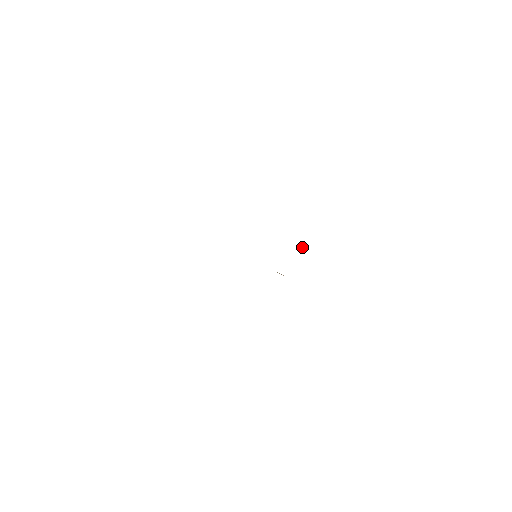
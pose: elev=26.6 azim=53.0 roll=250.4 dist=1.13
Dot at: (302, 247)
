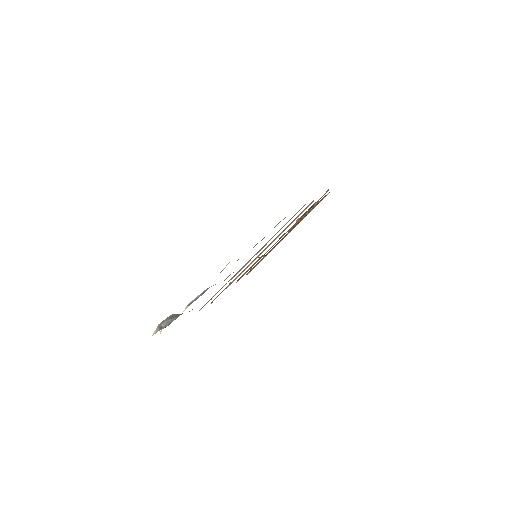
Dot at: (296, 221)
